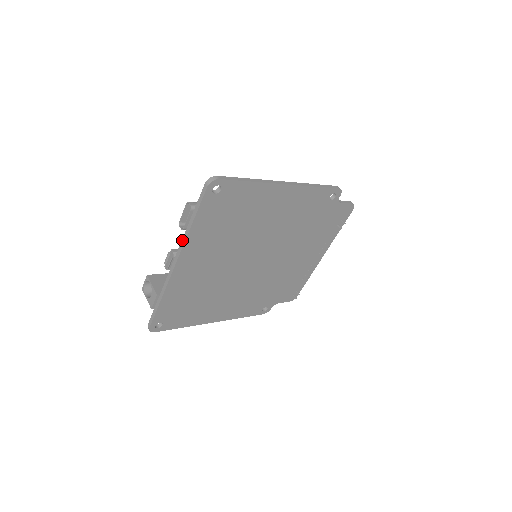
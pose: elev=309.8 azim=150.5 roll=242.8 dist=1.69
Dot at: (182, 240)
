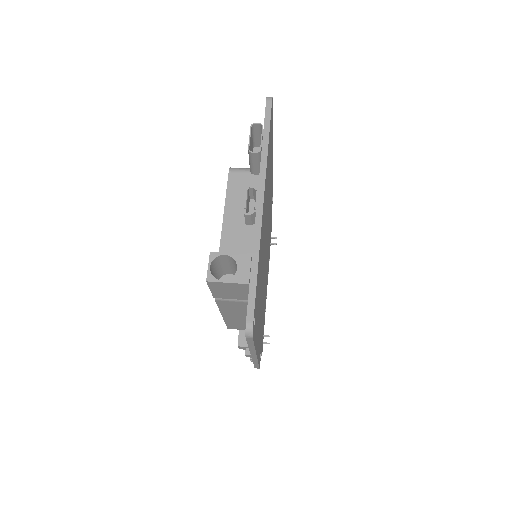
Dot at: (261, 166)
